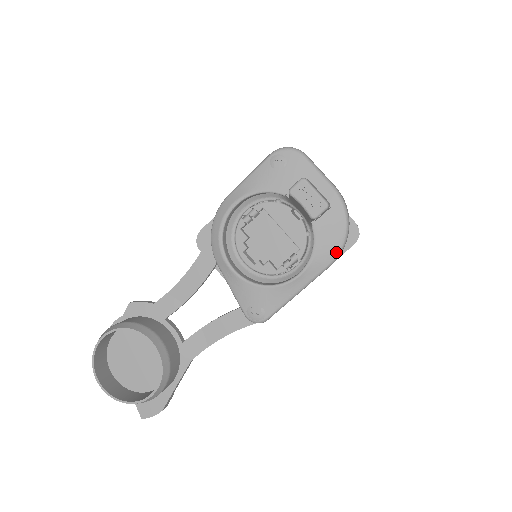
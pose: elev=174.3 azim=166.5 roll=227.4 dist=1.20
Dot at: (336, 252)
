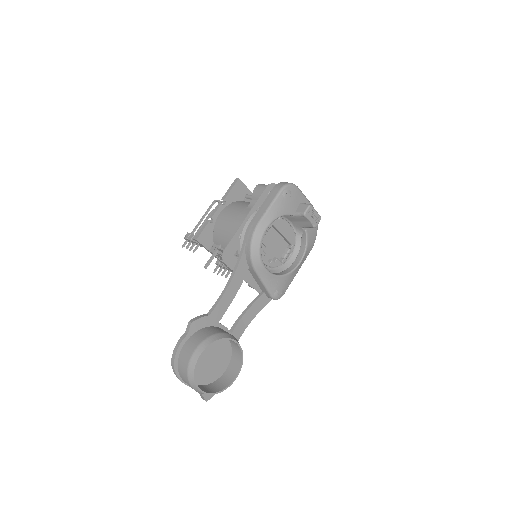
Dot at: (314, 242)
